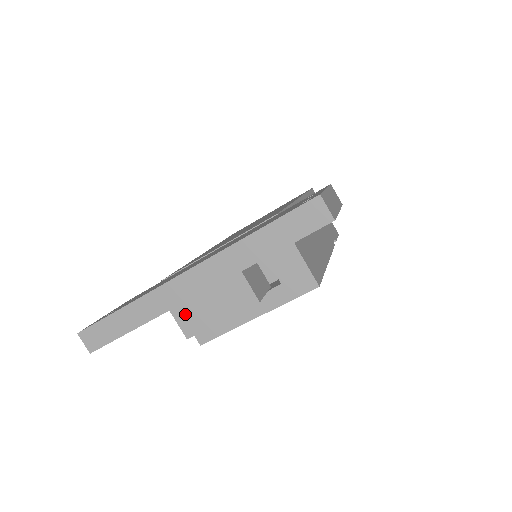
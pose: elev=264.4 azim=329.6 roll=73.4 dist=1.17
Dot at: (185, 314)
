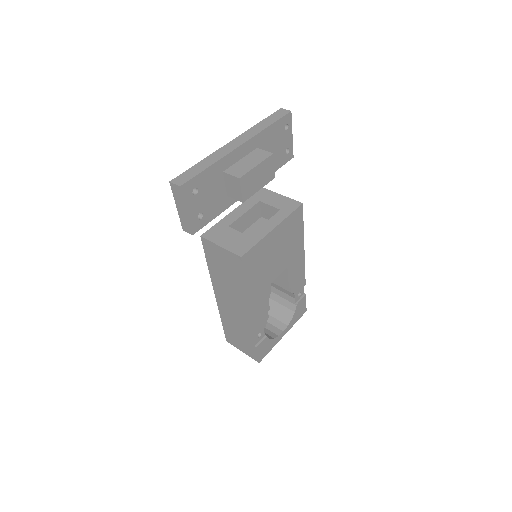
Dot at: (234, 170)
